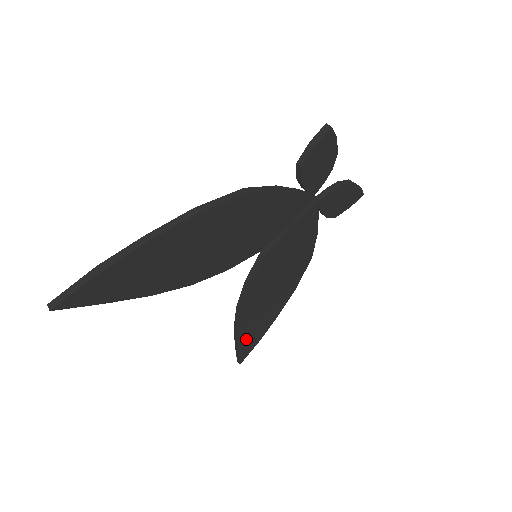
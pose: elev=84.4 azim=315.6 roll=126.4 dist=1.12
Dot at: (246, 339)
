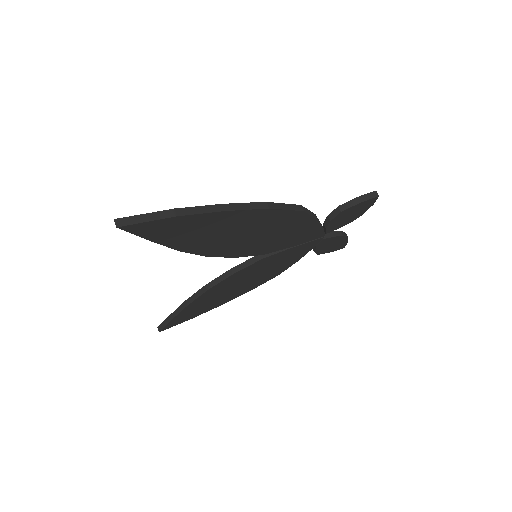
Dot at: (184, 314)
